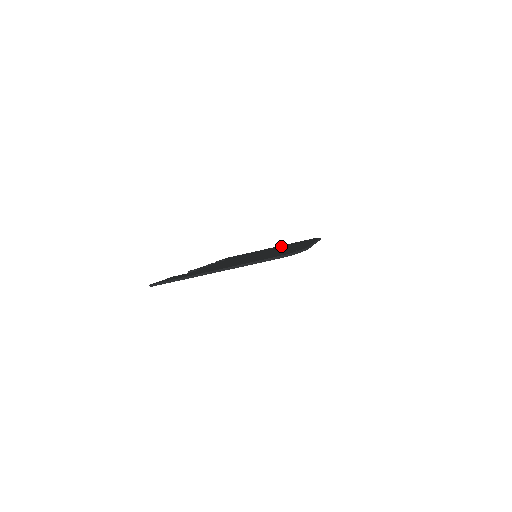
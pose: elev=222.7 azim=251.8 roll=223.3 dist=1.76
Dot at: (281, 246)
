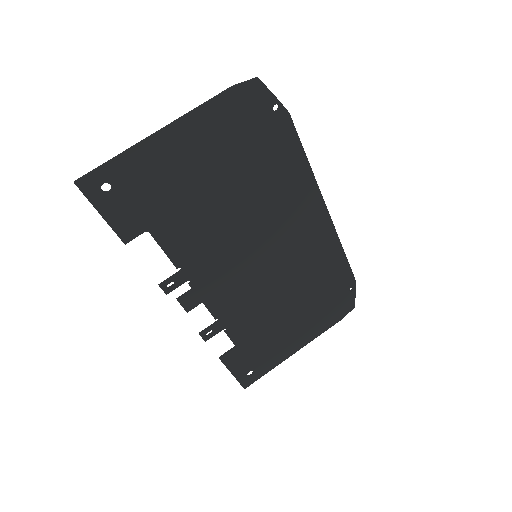
Dot at: (307, 310)
